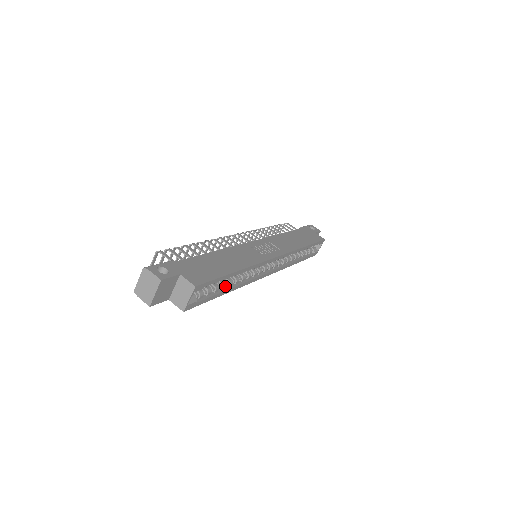
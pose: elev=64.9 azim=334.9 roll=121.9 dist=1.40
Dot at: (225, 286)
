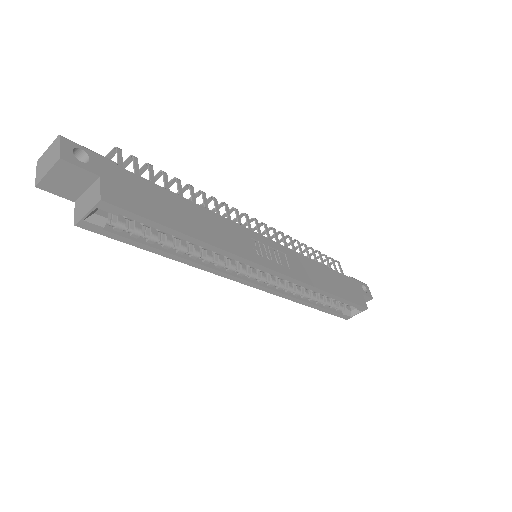
Dot at: (169, 246)
